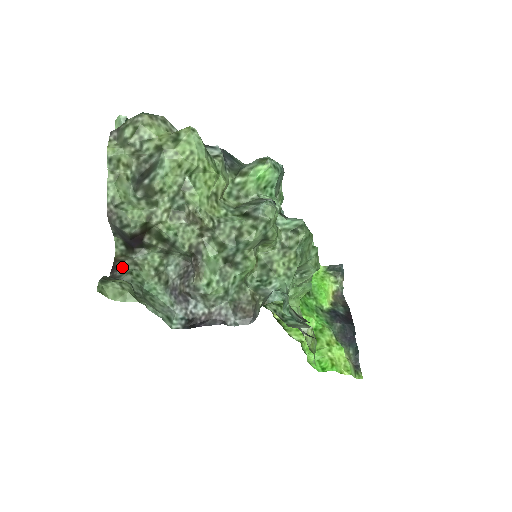
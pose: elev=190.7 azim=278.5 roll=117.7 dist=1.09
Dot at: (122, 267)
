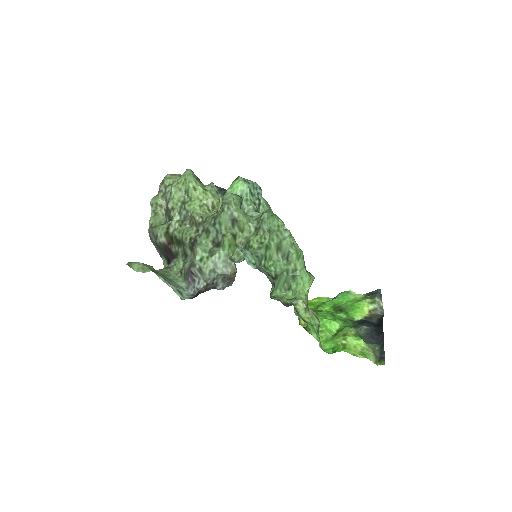
Dot at: occluded
